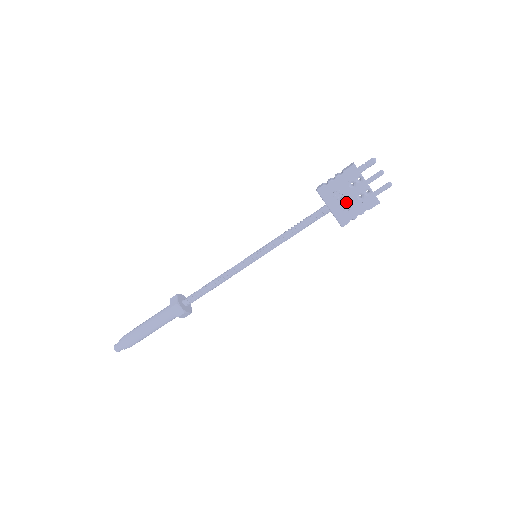
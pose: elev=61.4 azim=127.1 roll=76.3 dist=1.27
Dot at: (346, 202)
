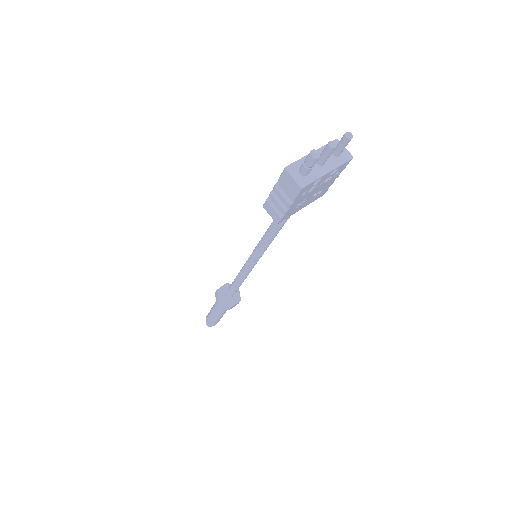
Dot at: (315, 194)
